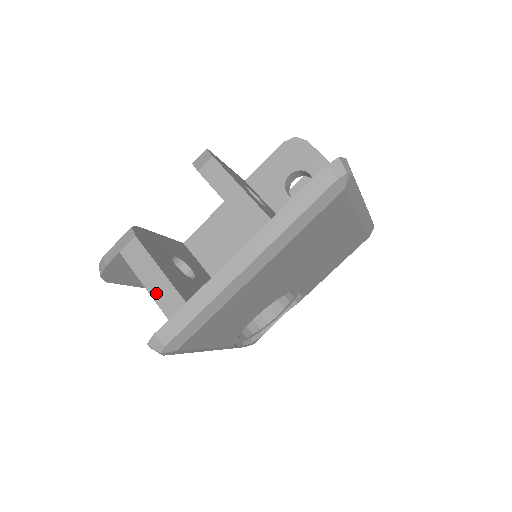
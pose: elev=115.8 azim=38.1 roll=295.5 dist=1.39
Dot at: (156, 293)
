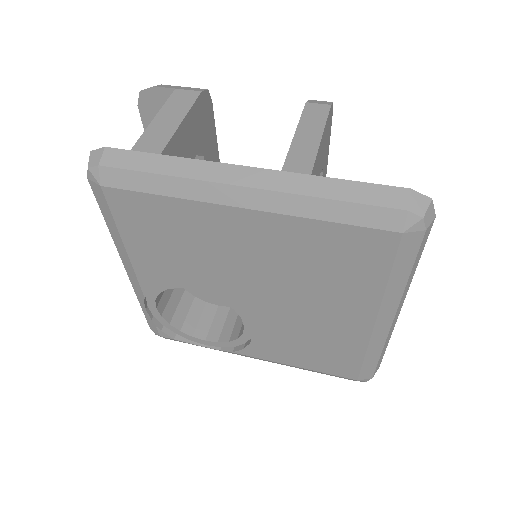
Dot at: (153, 129)
